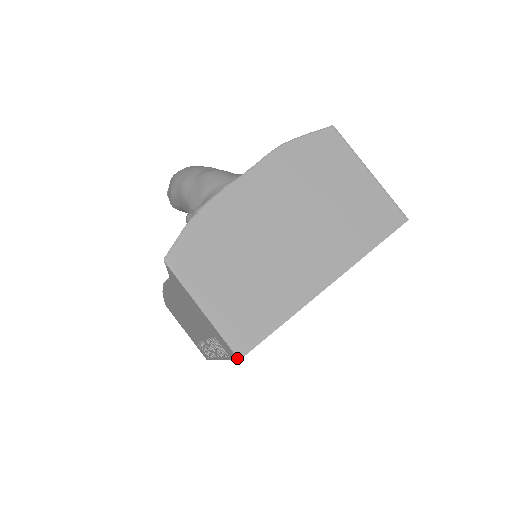
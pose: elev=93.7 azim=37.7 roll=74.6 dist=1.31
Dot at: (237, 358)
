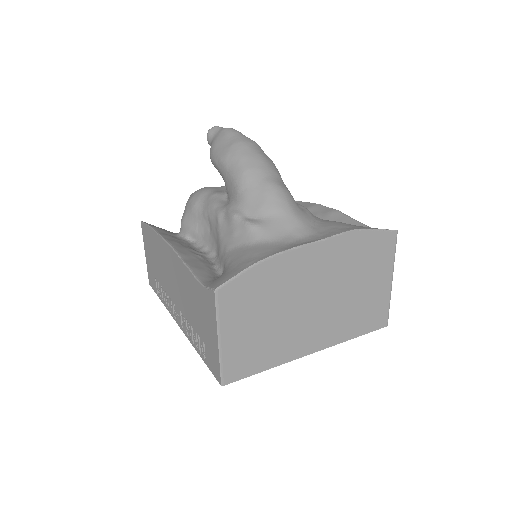
Dot at: (220, 383)
